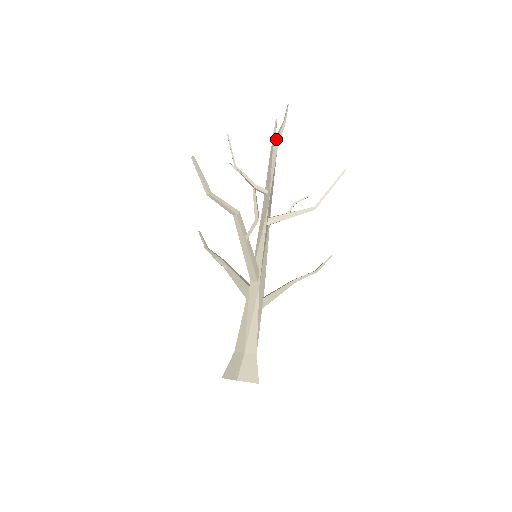
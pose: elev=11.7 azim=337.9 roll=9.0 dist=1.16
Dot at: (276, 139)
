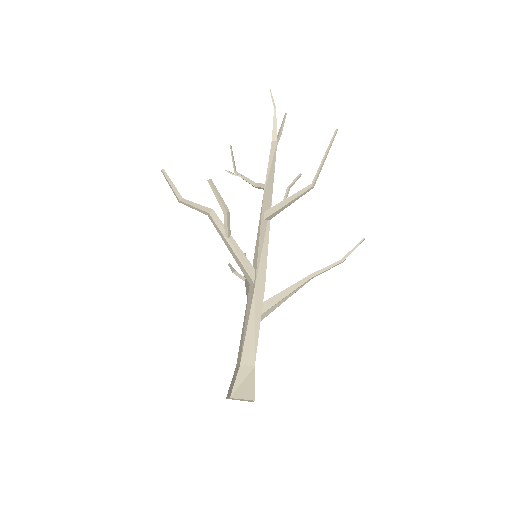
Dot at: (272, 130)
